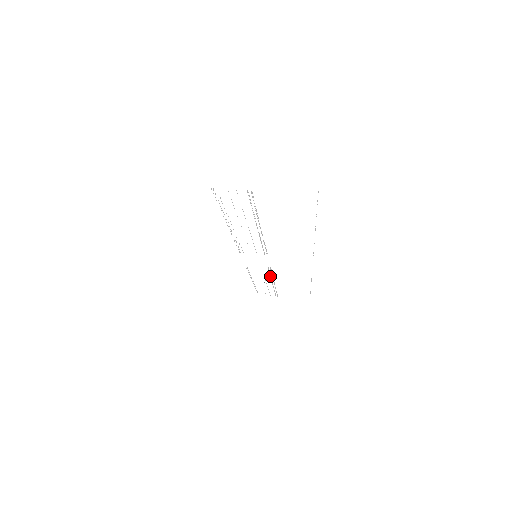
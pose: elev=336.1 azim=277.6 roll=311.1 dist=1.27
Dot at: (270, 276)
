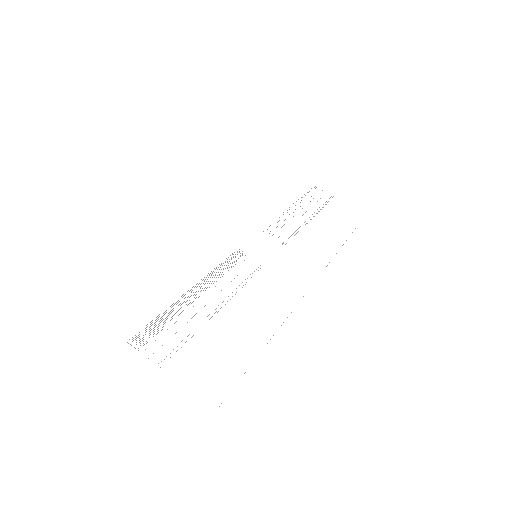
Dot at: occluded
